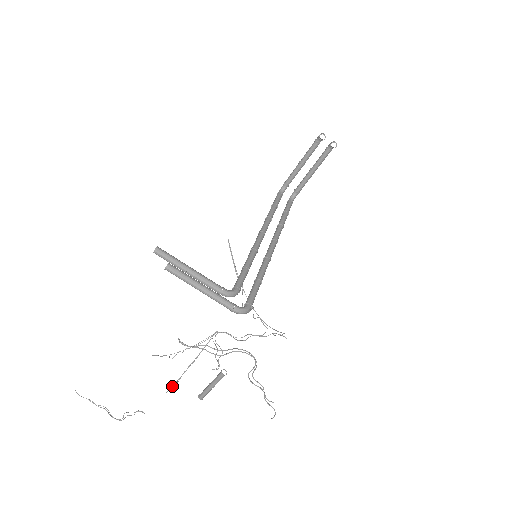
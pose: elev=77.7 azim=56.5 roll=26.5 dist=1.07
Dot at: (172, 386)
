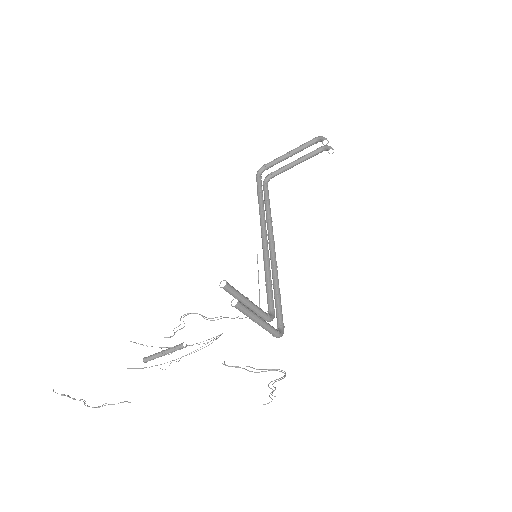
Dot at: occluded
